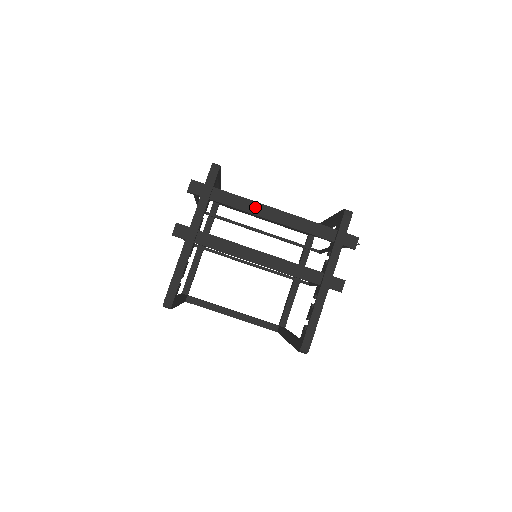
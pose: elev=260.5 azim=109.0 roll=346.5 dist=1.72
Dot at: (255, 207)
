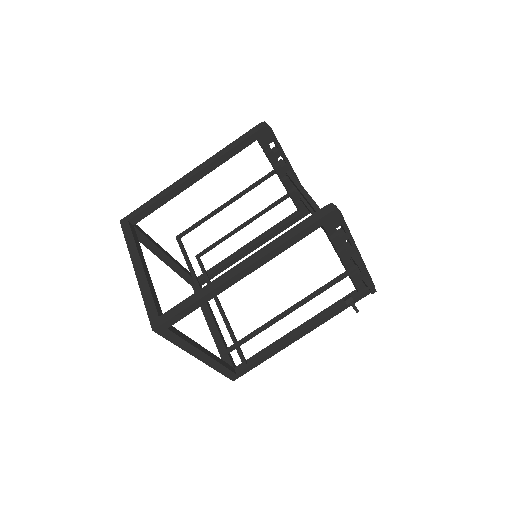
Dot at: occluded
